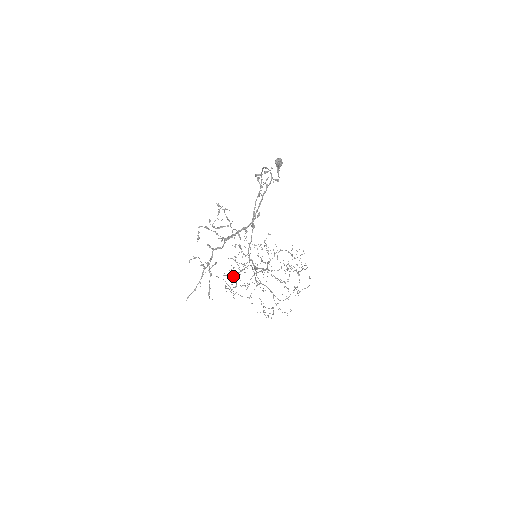
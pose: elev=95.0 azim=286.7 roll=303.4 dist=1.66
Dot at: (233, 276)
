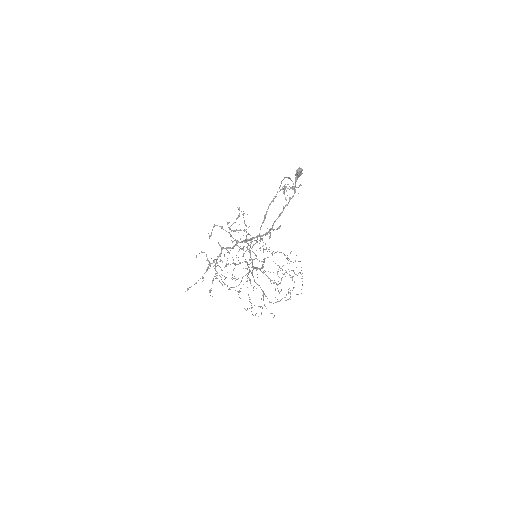
Dot at: (224, 267)
